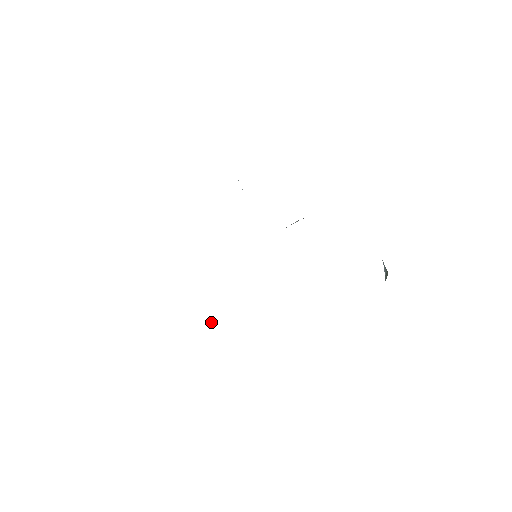
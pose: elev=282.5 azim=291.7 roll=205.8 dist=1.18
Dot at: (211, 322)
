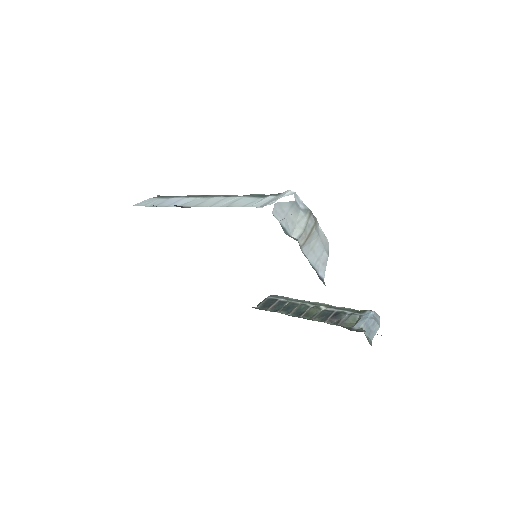
Dot at: occluded
